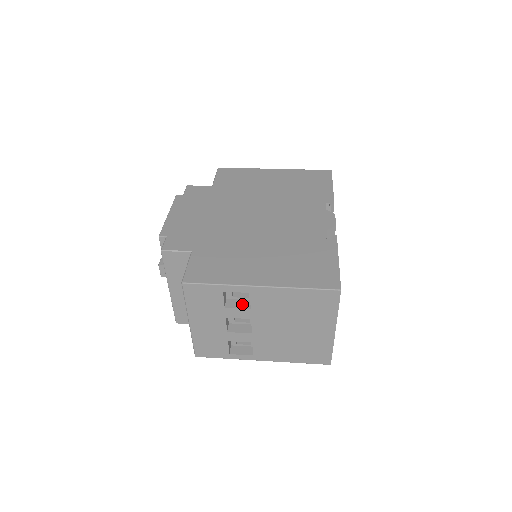
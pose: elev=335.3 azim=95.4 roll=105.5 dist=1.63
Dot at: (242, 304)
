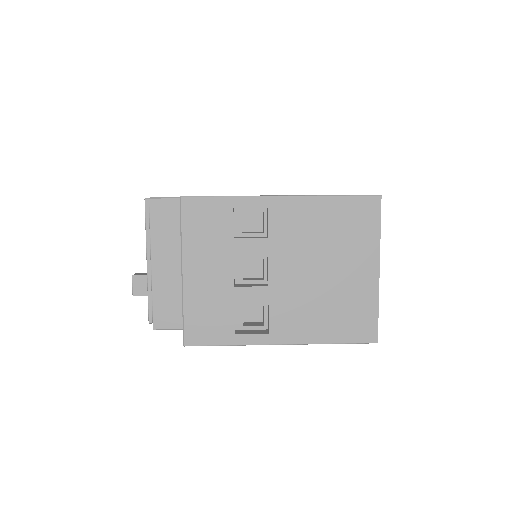
Dot at: (256, 237)
